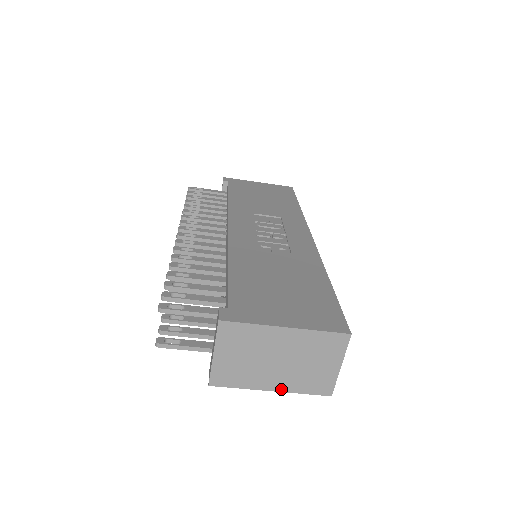
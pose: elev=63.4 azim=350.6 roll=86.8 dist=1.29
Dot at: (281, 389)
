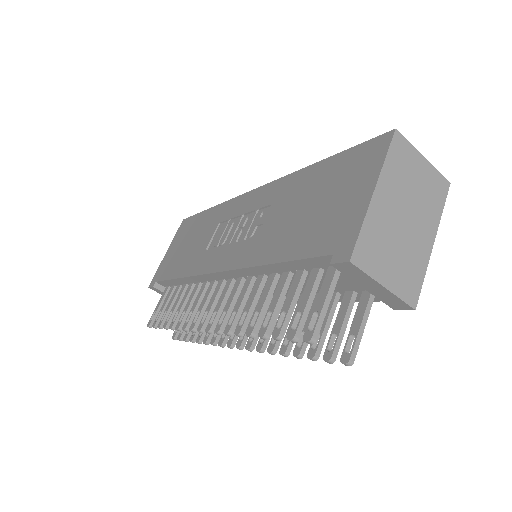
Dot at: (434, 231)
